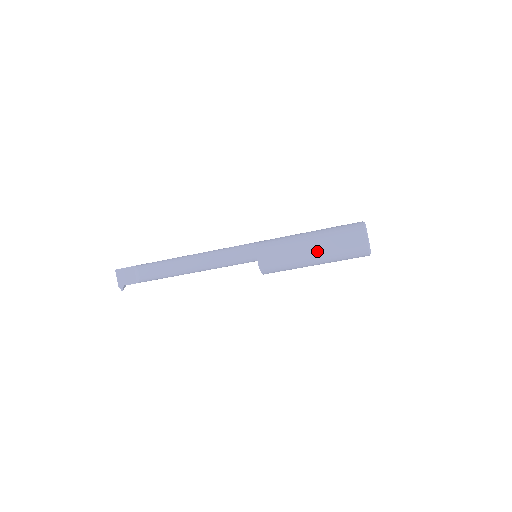
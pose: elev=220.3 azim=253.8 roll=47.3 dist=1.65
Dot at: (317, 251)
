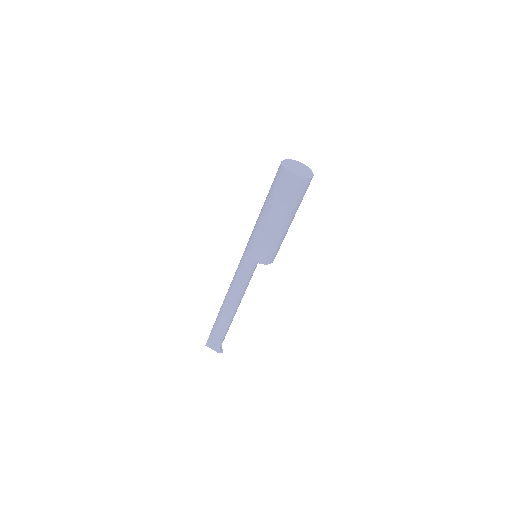
Dot at: (277, 216)
